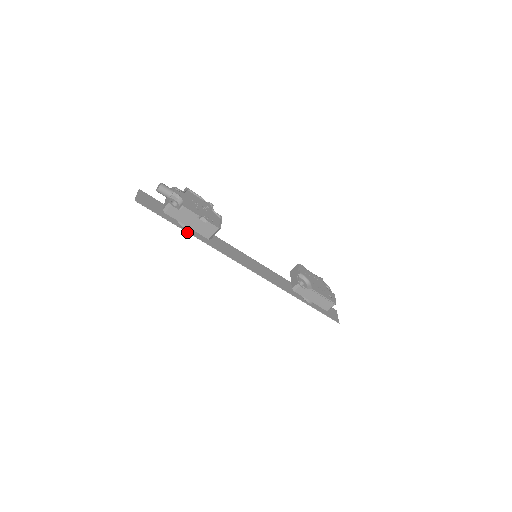
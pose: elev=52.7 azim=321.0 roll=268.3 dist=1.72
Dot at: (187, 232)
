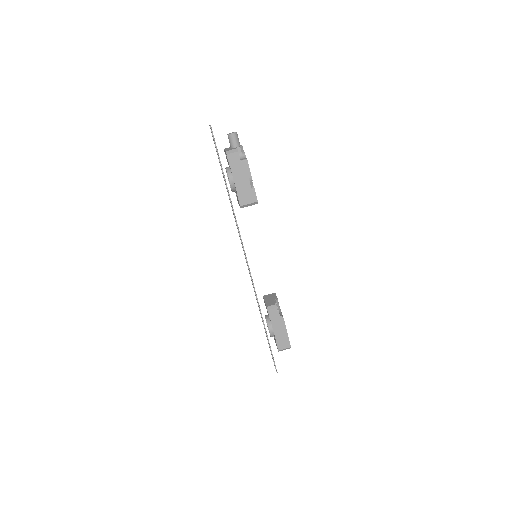
Dot at: (227, 187)
